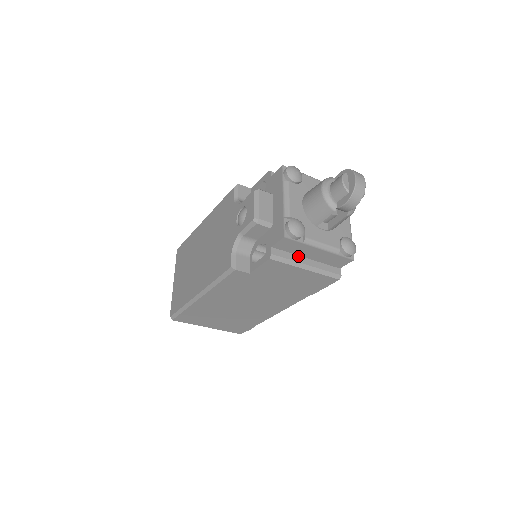
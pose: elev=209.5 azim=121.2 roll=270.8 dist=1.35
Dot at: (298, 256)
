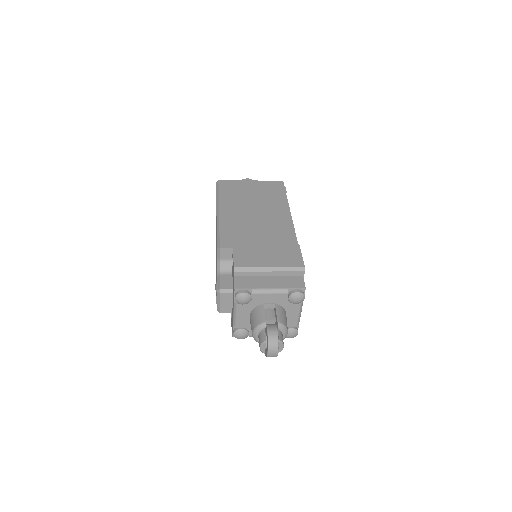
Dot at: occluded
